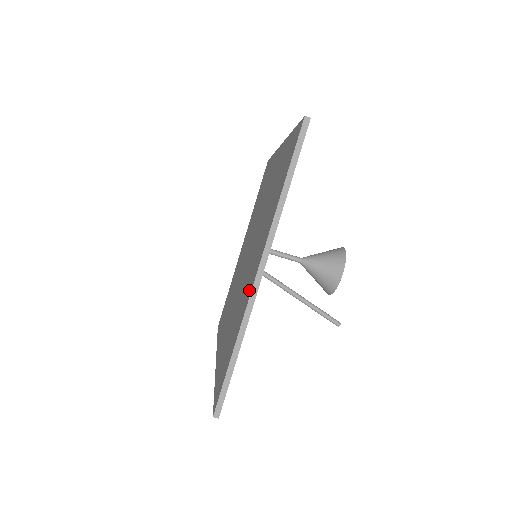
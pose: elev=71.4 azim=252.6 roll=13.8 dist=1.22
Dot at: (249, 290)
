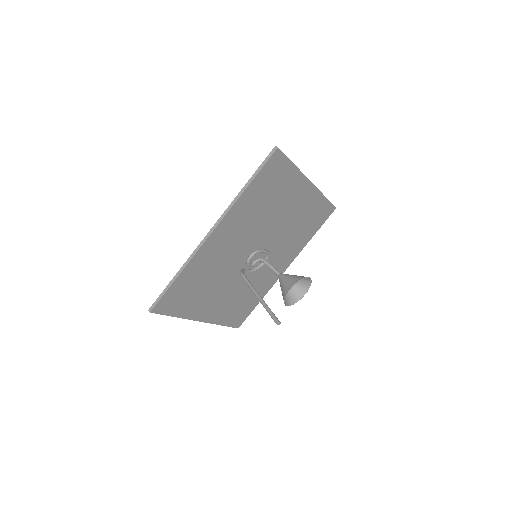
Dot at: occluded
